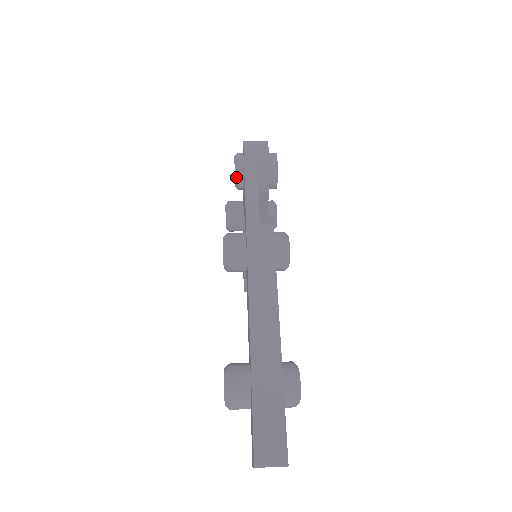
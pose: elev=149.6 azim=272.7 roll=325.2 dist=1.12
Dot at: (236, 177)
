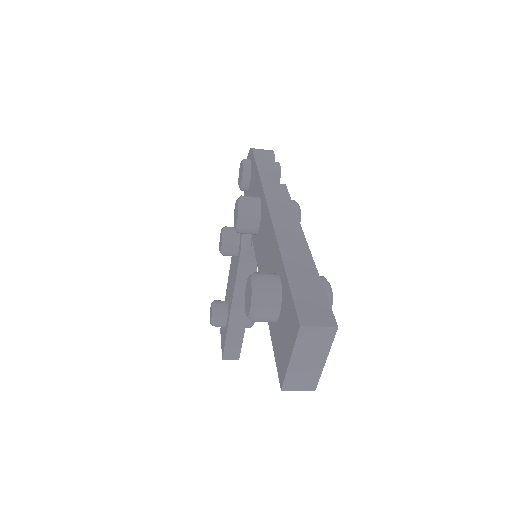
Dot at: (244, 172)
